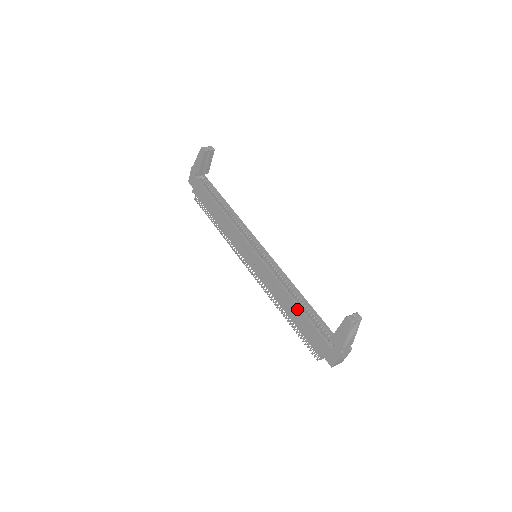
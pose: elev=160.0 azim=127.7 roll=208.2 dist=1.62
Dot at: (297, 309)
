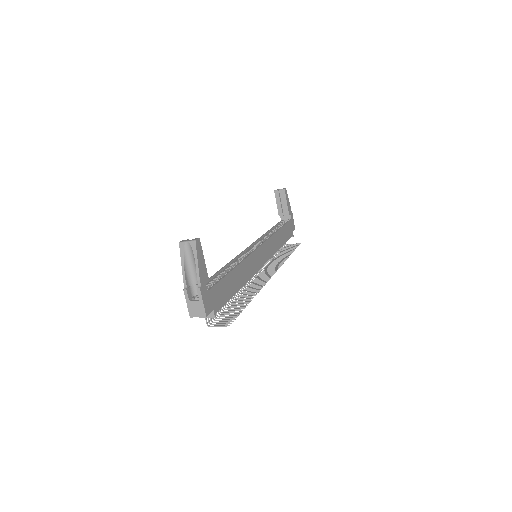
Dot at: occluded
